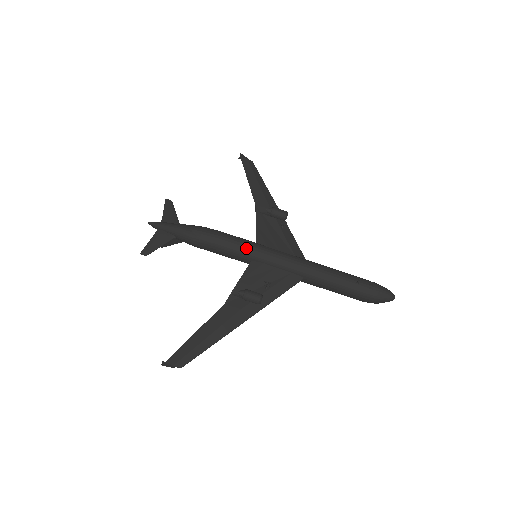
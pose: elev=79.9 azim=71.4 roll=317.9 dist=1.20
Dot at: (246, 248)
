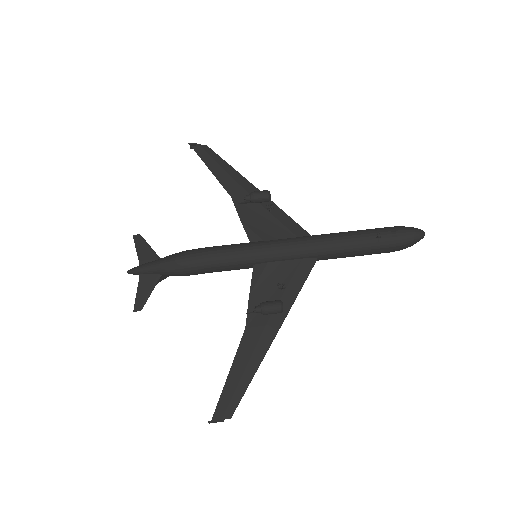
Dot at: (241, 255)
